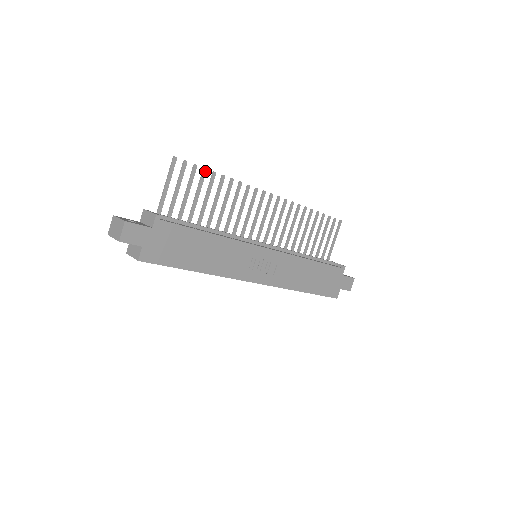
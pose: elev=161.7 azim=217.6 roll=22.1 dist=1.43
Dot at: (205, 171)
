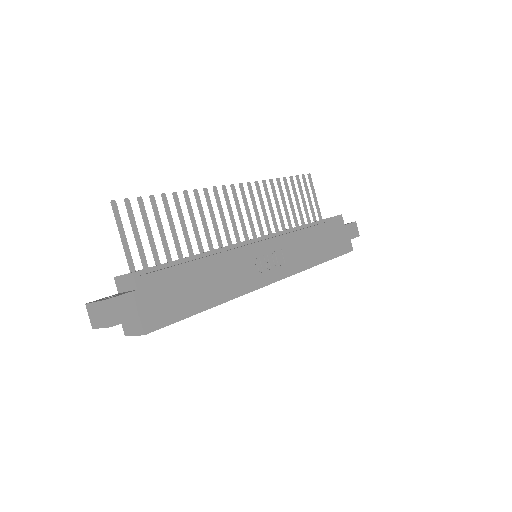
Dot at: (153, 198)
